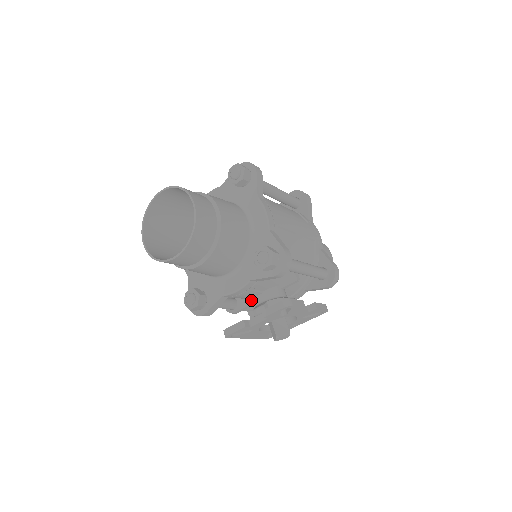
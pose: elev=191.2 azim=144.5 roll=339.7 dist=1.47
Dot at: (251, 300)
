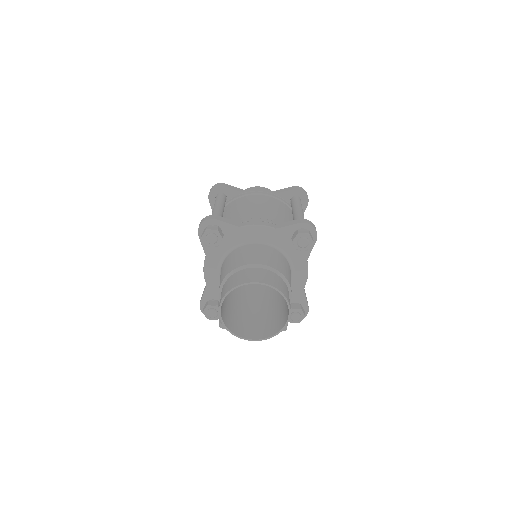
Dot at: occluded
